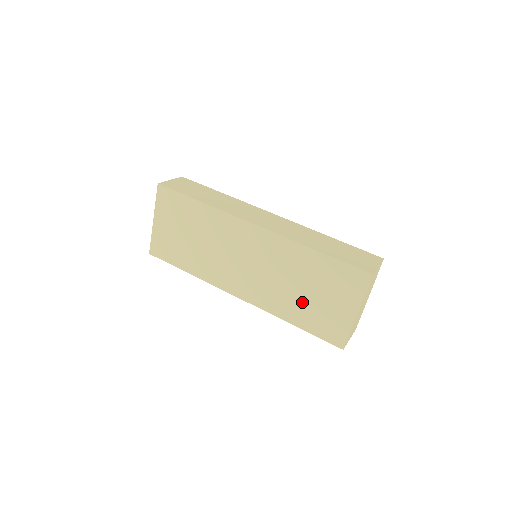
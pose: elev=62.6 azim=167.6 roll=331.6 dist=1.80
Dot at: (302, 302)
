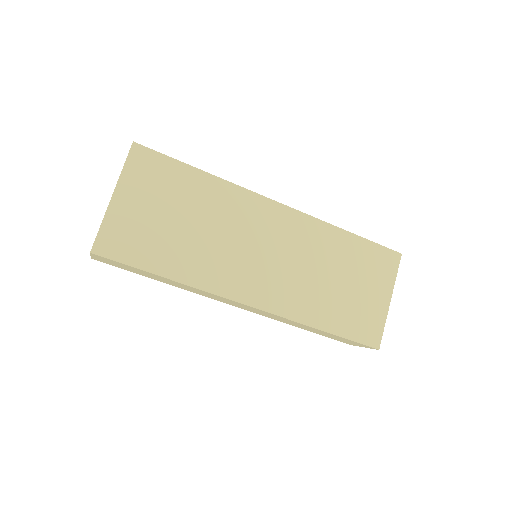
Dot at: (334, 297)
